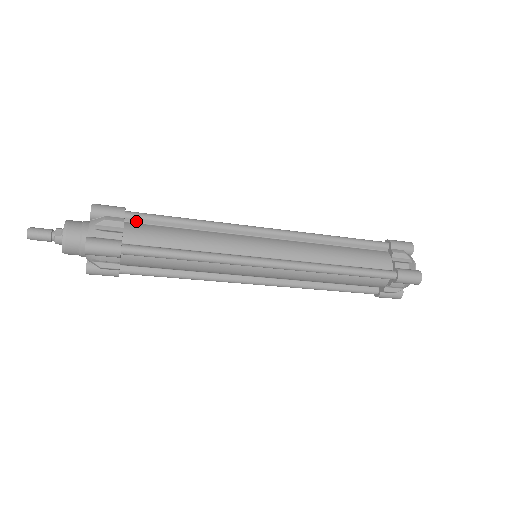
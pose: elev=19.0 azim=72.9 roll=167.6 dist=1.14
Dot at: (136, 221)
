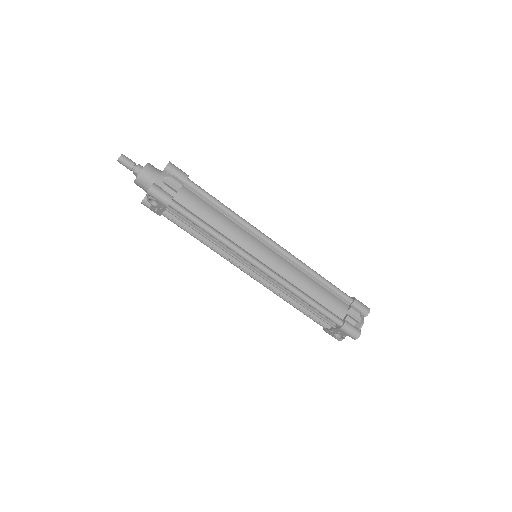
Dot at: occluded
